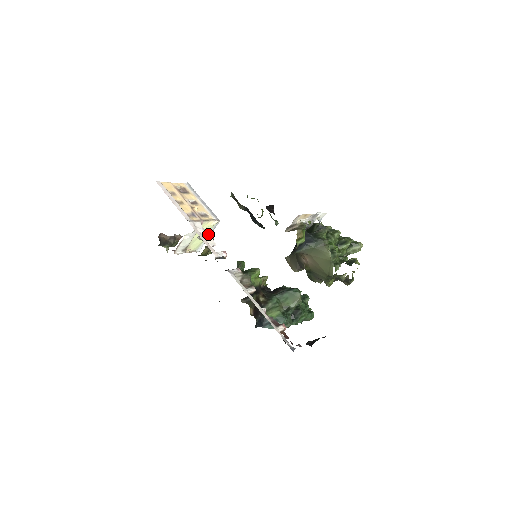
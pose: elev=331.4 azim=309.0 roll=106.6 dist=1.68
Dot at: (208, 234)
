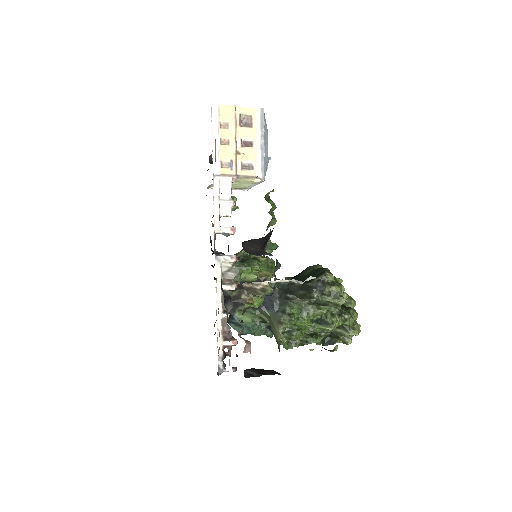
Dot at: (231, 198)
